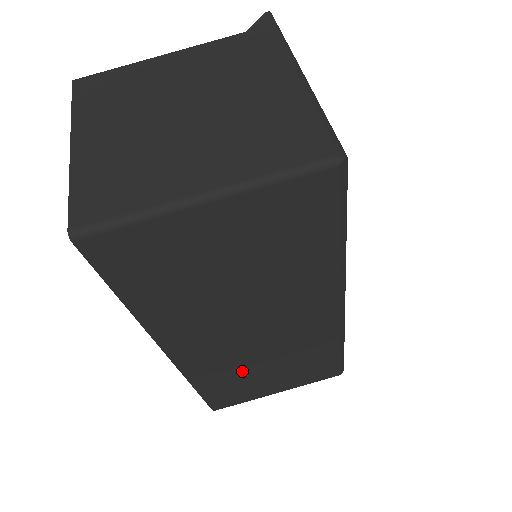
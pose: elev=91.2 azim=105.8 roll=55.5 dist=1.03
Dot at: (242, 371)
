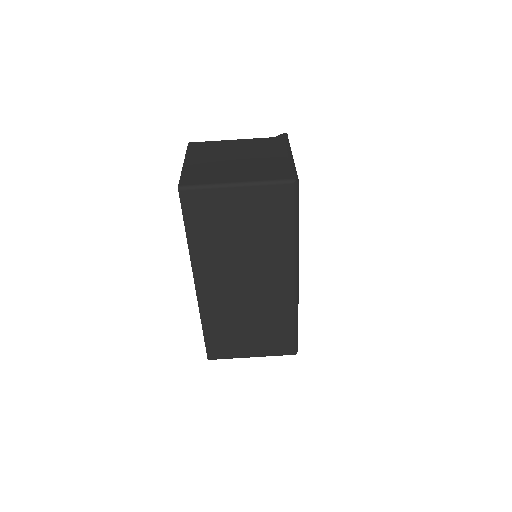
Dot at: (233, 320)
